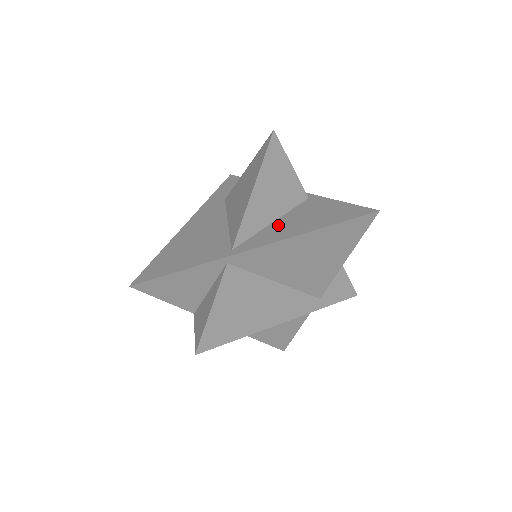
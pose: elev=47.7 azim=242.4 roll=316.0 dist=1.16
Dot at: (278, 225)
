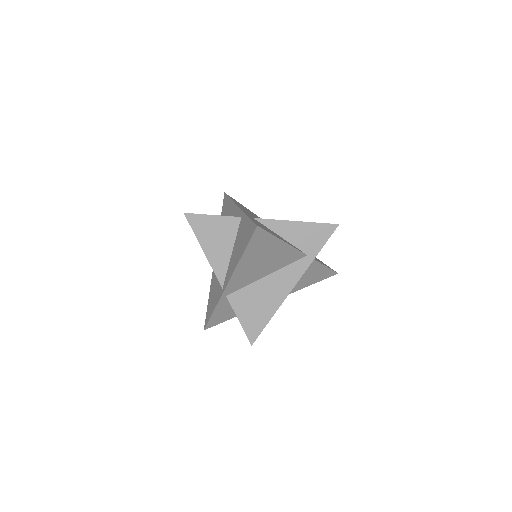
Dot at: (233, 256)
